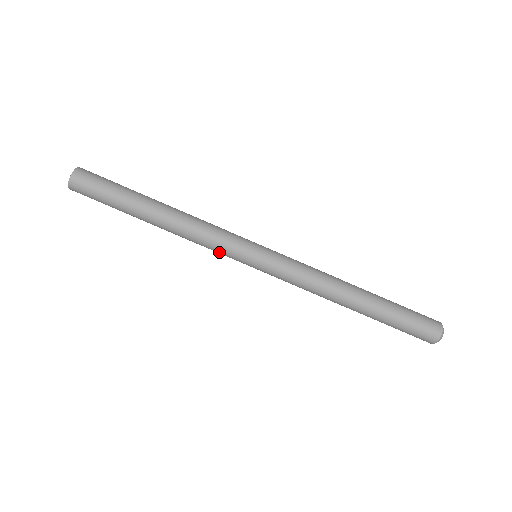
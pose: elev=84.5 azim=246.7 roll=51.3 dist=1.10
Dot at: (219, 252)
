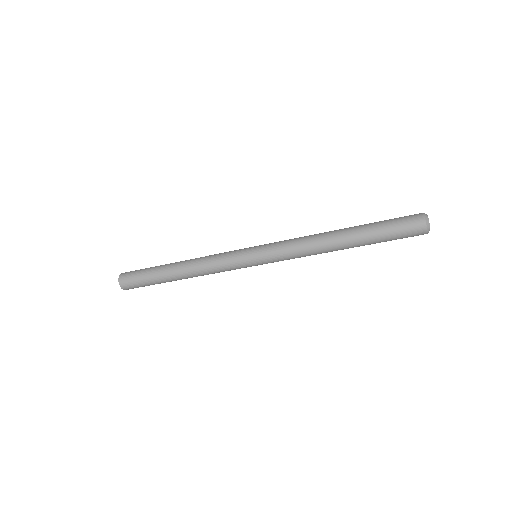
Dot at: occluded
